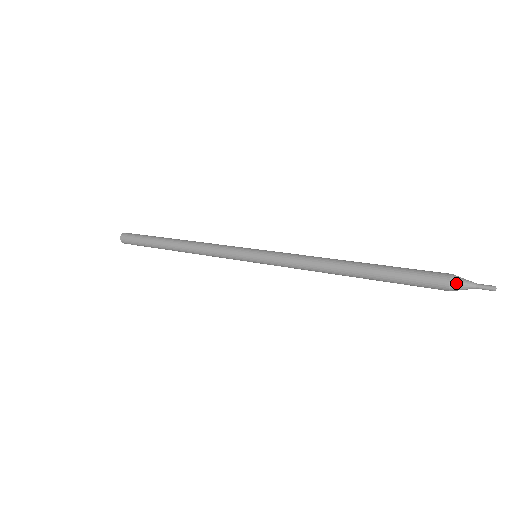
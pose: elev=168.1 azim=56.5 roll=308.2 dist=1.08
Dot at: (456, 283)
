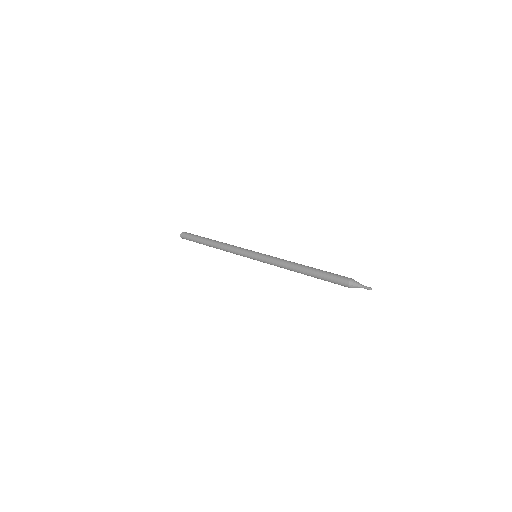
Dot at: (352, 286)
